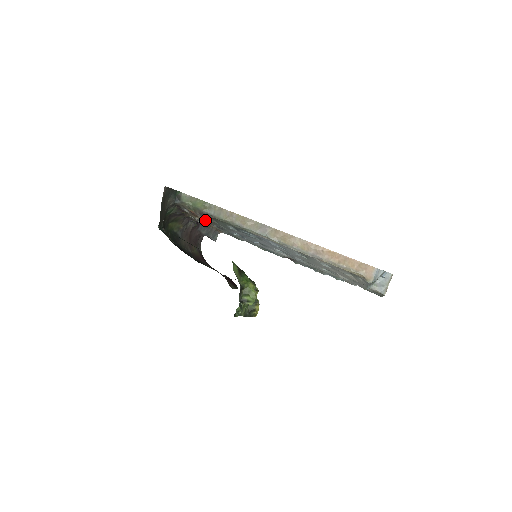
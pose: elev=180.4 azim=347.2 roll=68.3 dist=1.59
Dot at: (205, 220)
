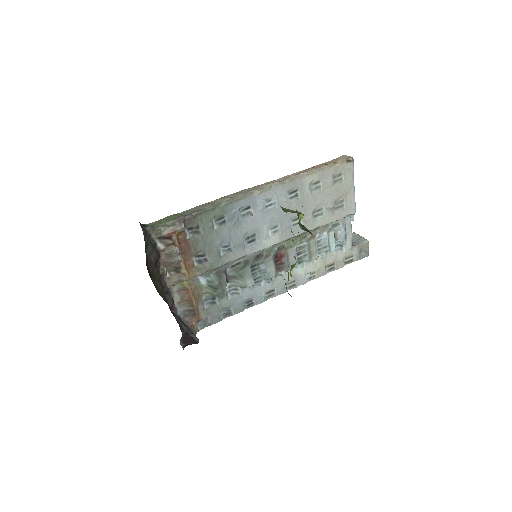
Dot at: (184, 250)
